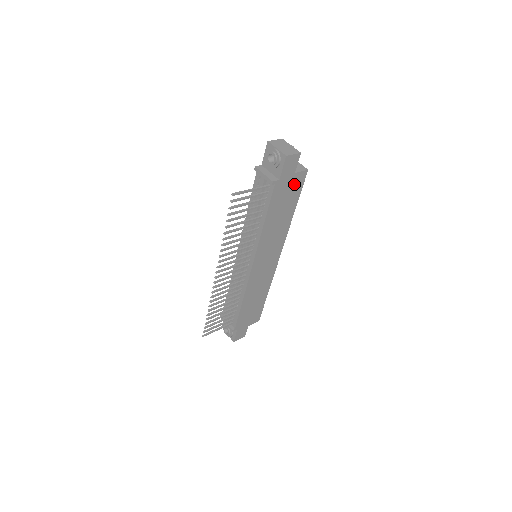
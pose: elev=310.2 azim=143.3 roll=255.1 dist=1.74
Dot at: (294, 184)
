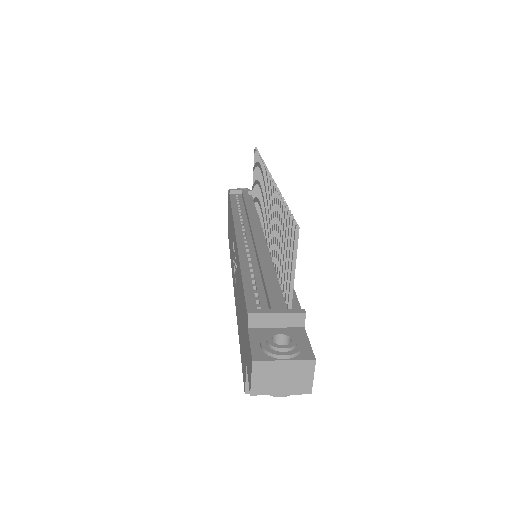
Dot at: occluded
